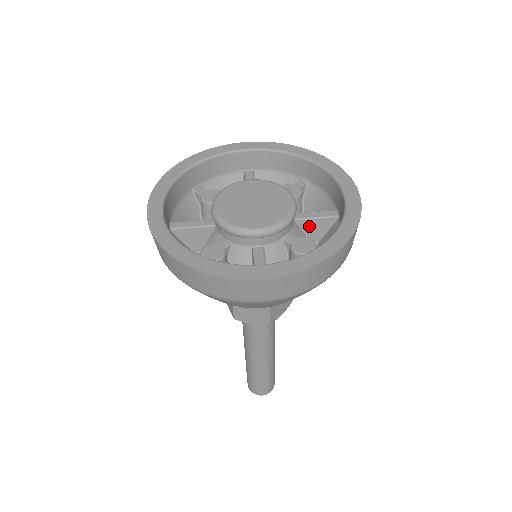
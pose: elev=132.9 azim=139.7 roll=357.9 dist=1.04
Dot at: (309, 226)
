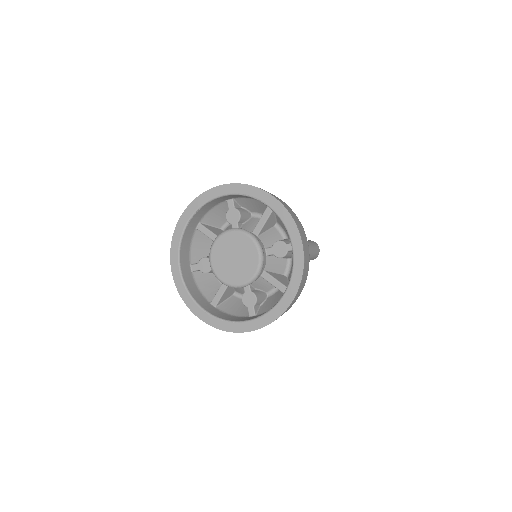
Dot at: (266, 227)
